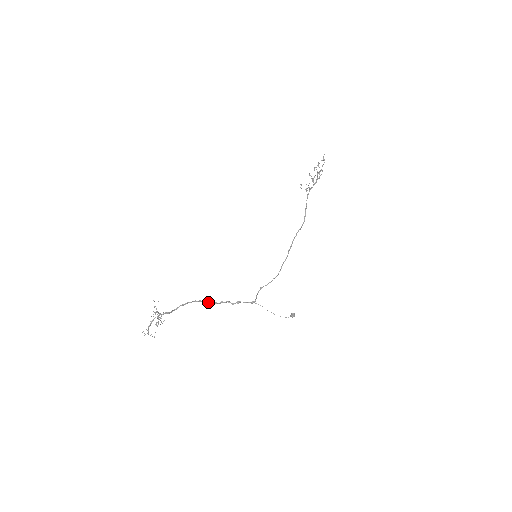
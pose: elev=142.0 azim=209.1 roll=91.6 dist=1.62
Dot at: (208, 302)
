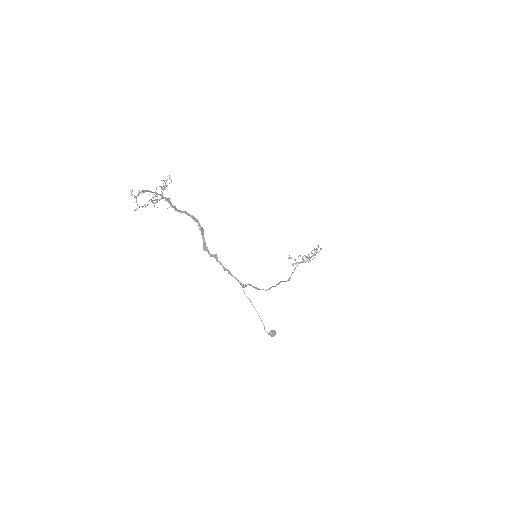
Dot at: occluded
